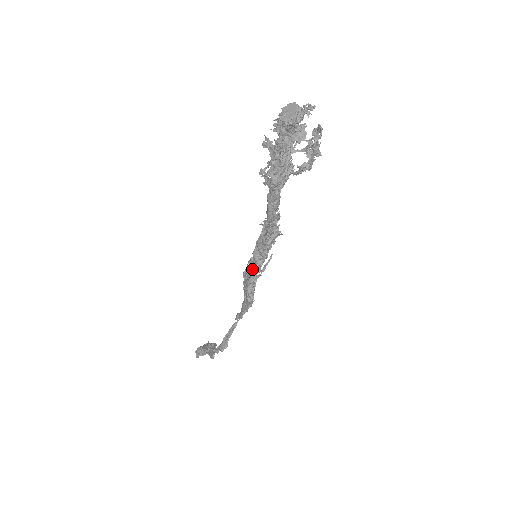
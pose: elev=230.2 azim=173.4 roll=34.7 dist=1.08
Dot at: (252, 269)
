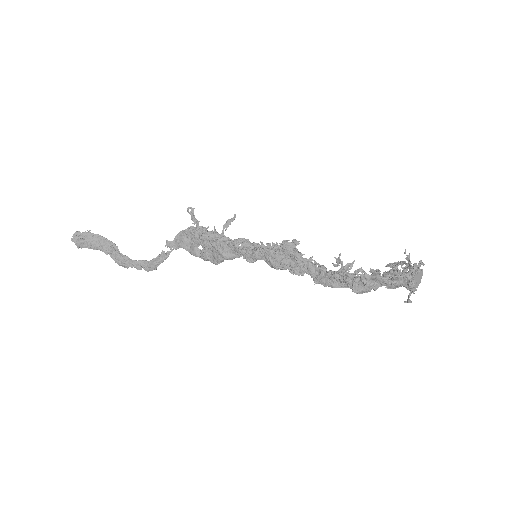
Dot at: (237, 252)
